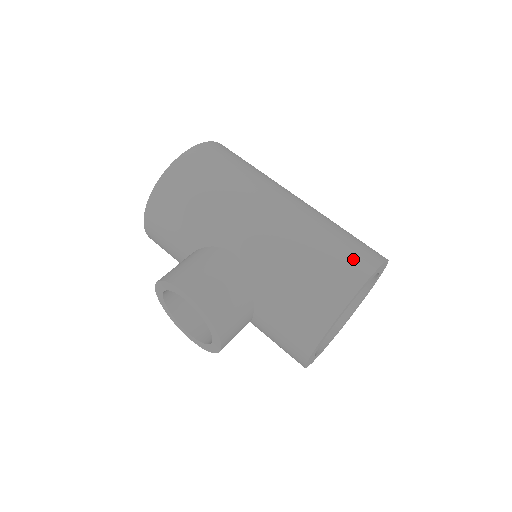
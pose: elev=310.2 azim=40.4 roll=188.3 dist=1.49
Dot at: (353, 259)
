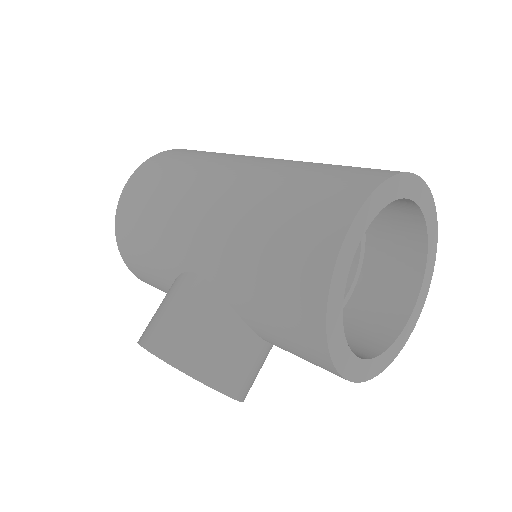
Dot at: (324, 204)
